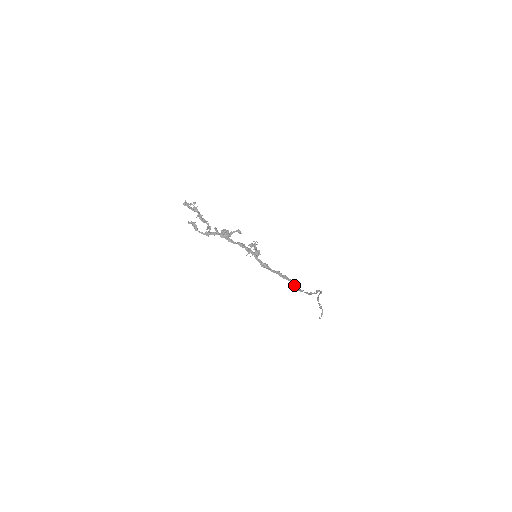
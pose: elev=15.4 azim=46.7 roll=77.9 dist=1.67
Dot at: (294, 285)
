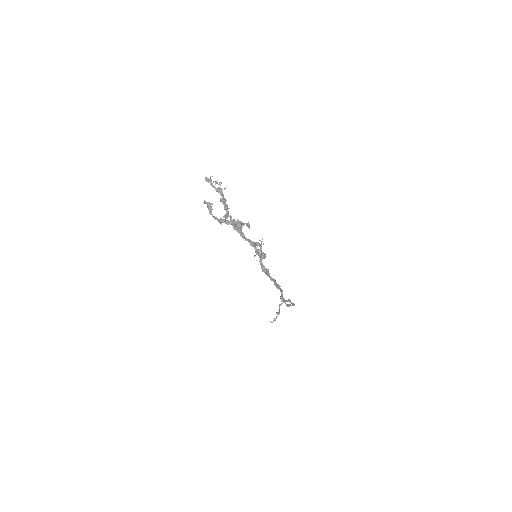
Dot at: (282, 296)
